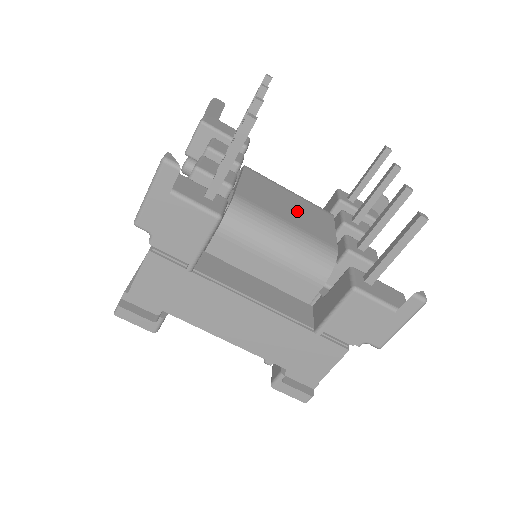
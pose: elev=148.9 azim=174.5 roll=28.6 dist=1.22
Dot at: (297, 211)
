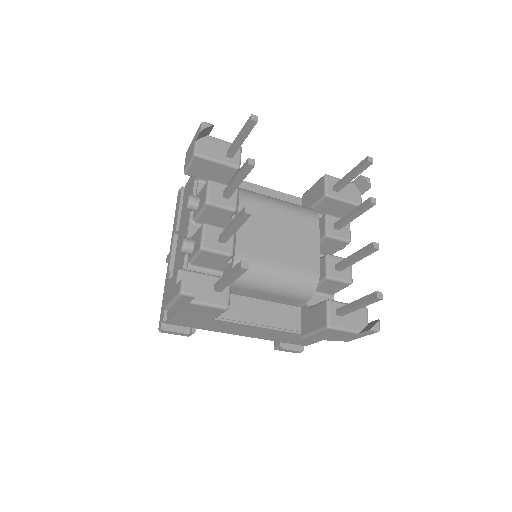
Dot at: (287, 239)
